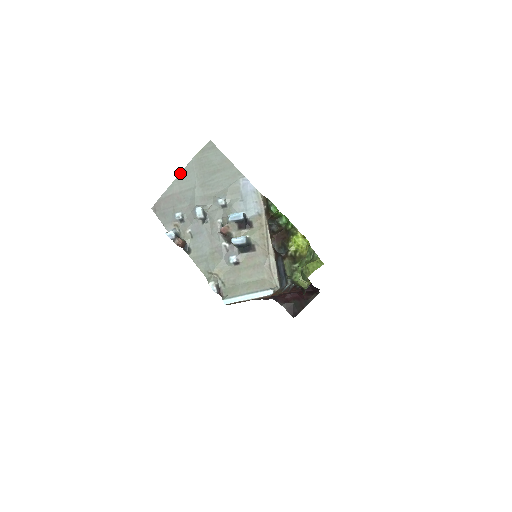
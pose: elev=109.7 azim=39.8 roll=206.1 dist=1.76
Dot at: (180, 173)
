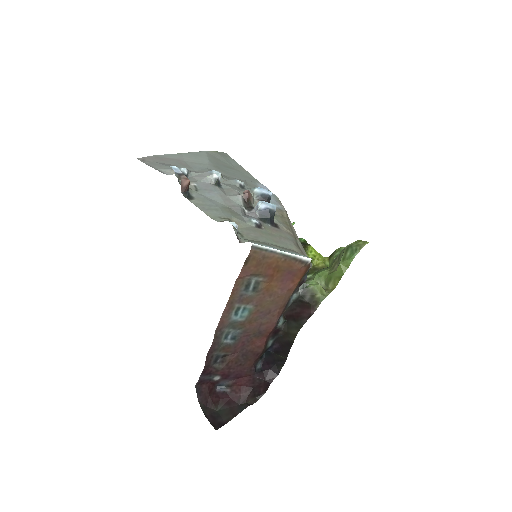
Dot at: (188, 152)
